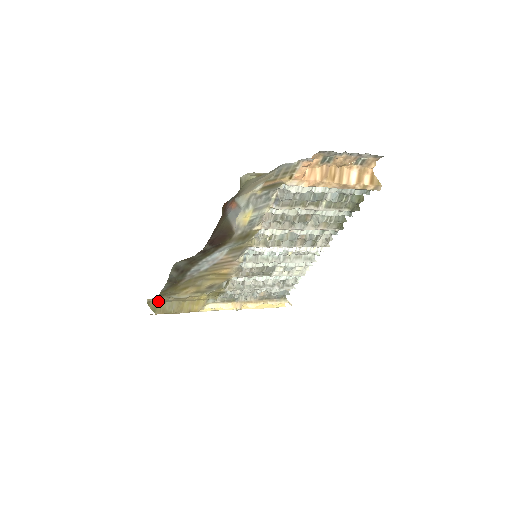
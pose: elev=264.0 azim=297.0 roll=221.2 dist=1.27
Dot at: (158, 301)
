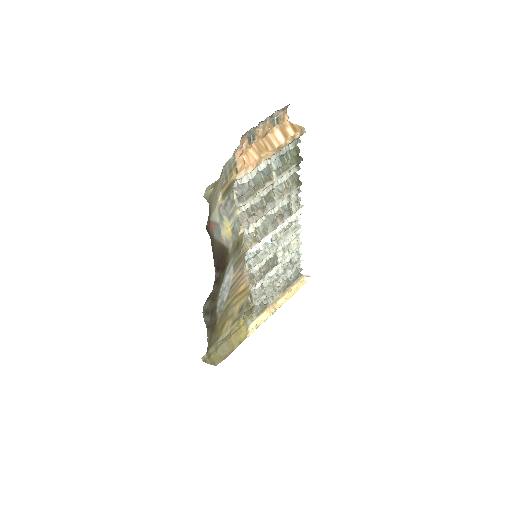
Dot at: (210, 354)
